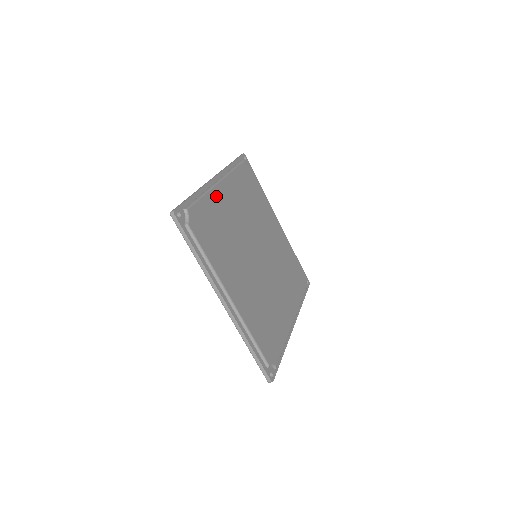
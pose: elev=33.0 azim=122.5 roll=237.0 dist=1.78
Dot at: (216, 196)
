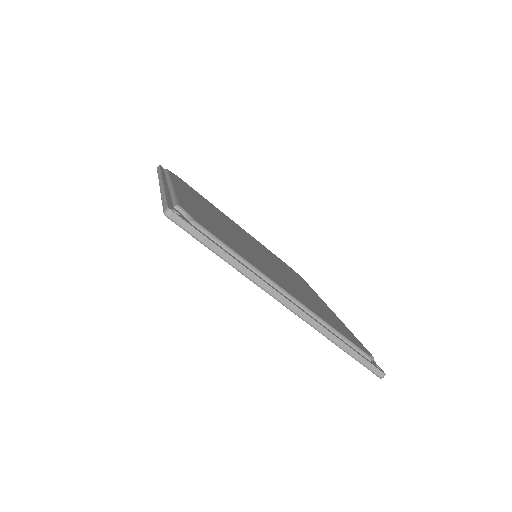
Dot at: occluded
